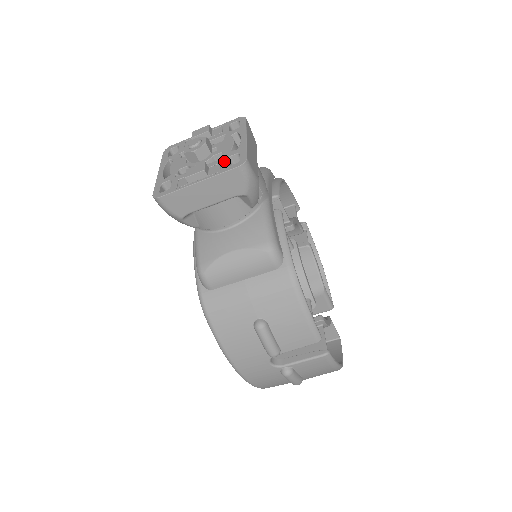
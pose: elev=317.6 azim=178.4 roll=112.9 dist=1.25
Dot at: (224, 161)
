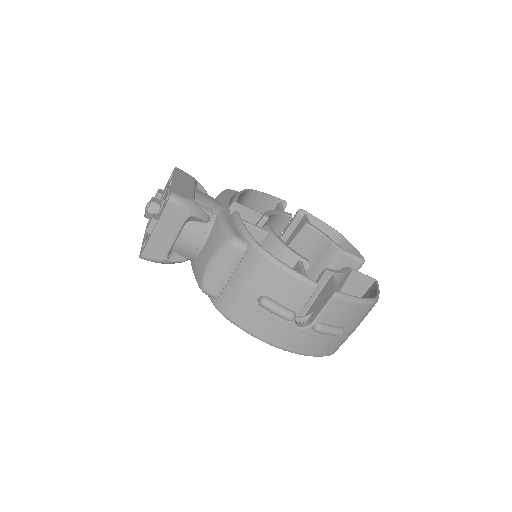
Dot at: (164, 204)
